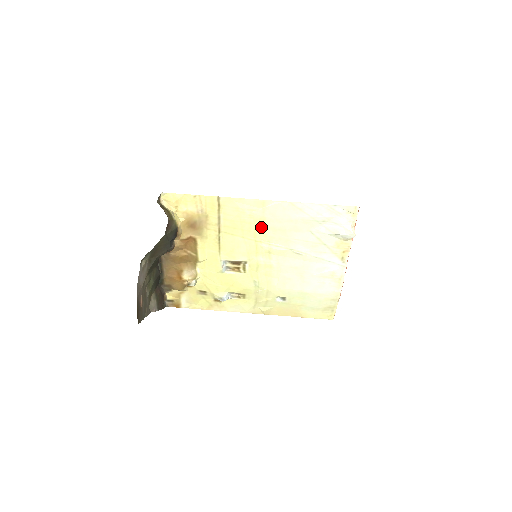
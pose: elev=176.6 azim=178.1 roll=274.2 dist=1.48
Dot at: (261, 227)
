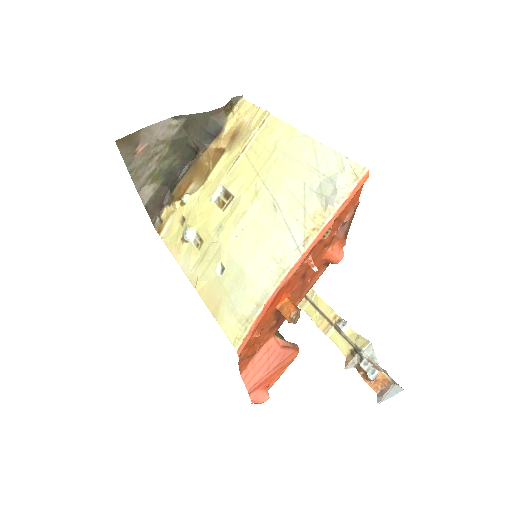
Dot at: (273, 159)
